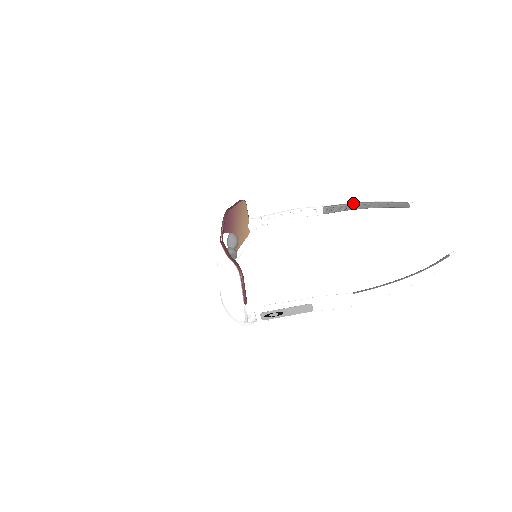
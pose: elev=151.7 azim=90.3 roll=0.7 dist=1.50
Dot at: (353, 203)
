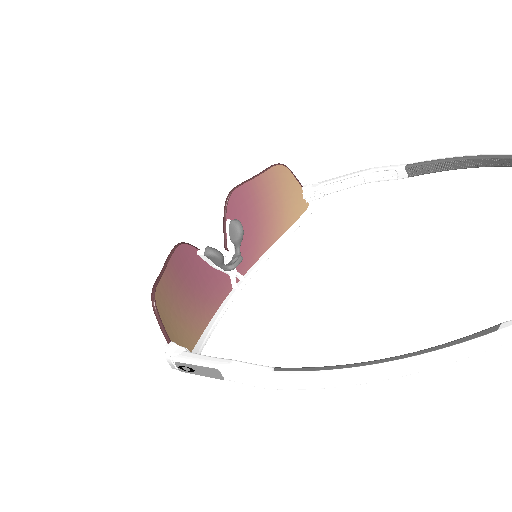
Dot at: (453, 158)
